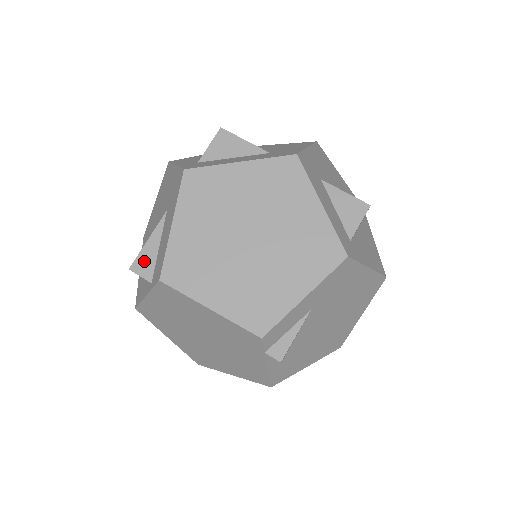
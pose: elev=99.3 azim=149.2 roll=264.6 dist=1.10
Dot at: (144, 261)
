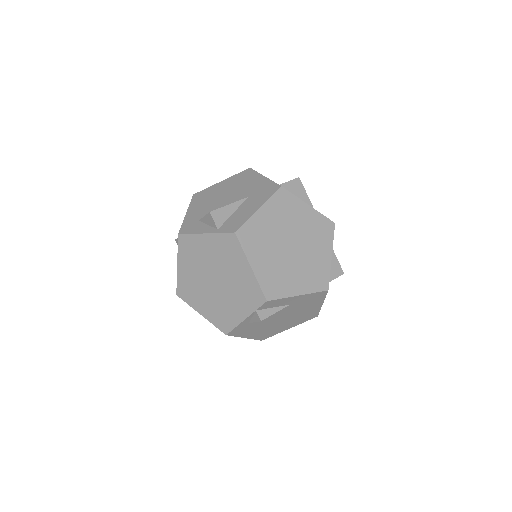
Dot at: (221, 214)
